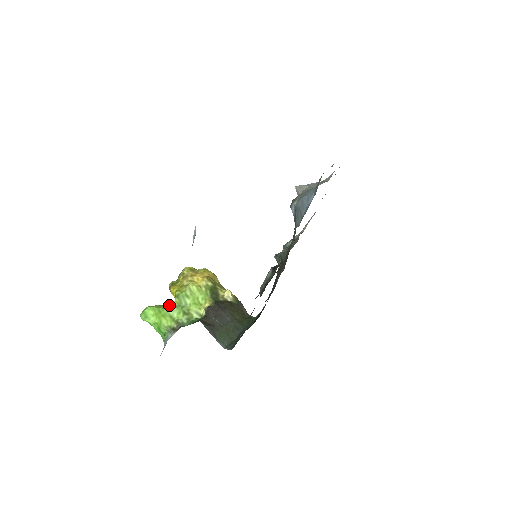
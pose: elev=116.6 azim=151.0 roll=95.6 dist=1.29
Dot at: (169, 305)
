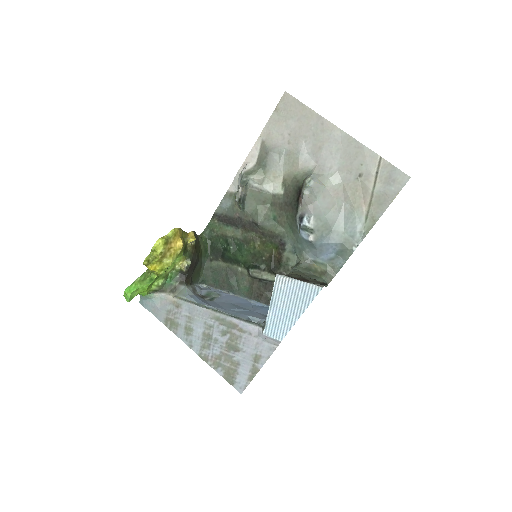
Dot at: (152, 282)
